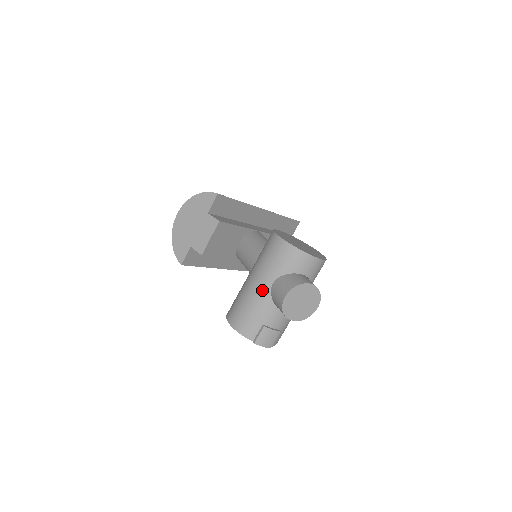
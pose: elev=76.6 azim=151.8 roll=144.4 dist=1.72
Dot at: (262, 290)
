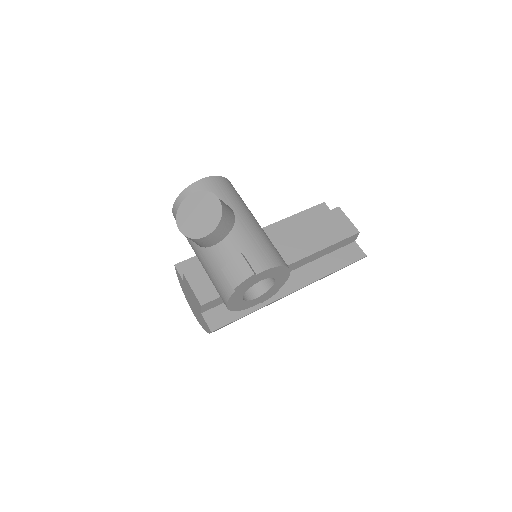
Dot at: (199, 255)
